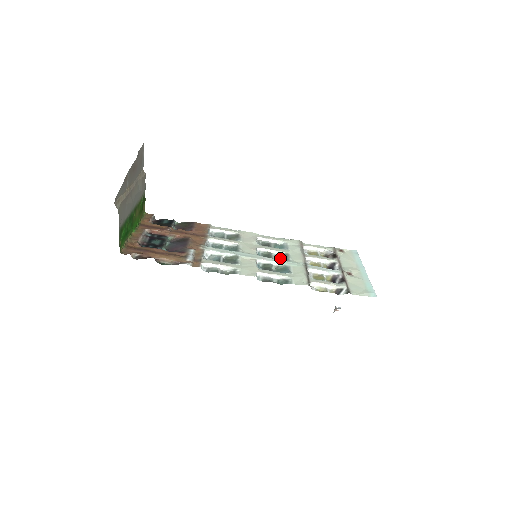
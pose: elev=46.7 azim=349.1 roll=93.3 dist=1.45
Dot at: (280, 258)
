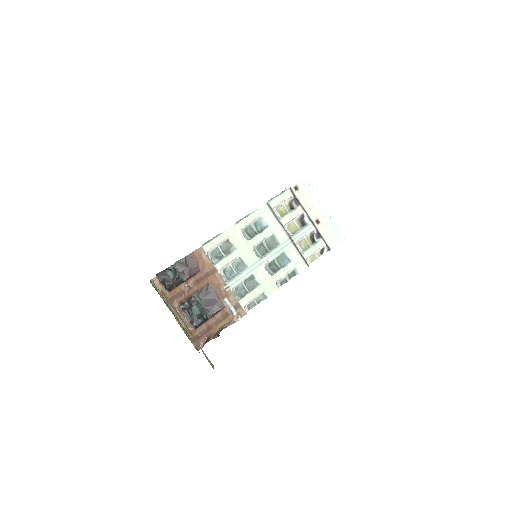
Dot at: (271, 244)
